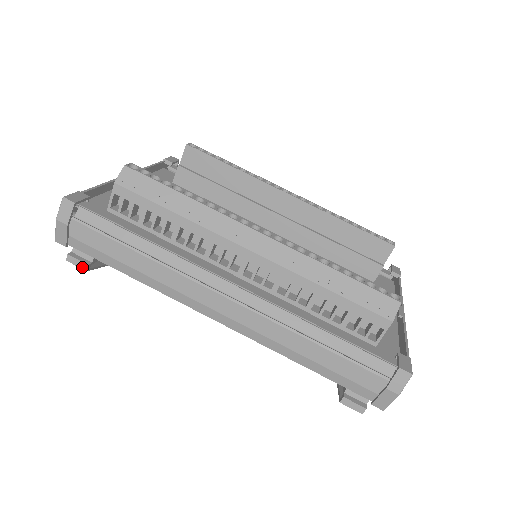
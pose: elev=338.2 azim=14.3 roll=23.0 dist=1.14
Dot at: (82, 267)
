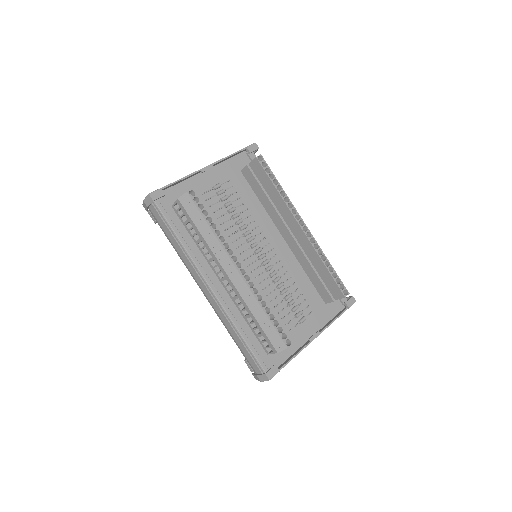
Dot at: (153, 220)
